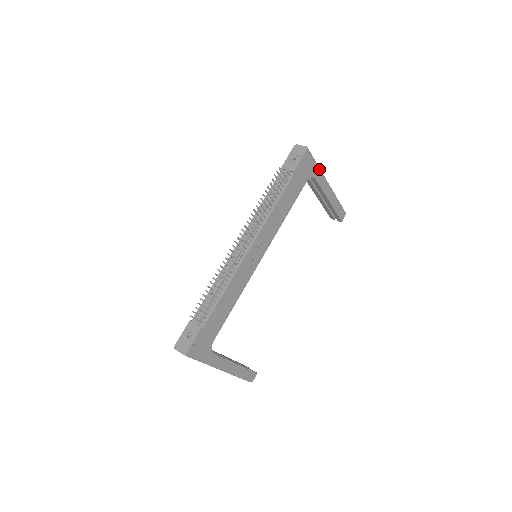
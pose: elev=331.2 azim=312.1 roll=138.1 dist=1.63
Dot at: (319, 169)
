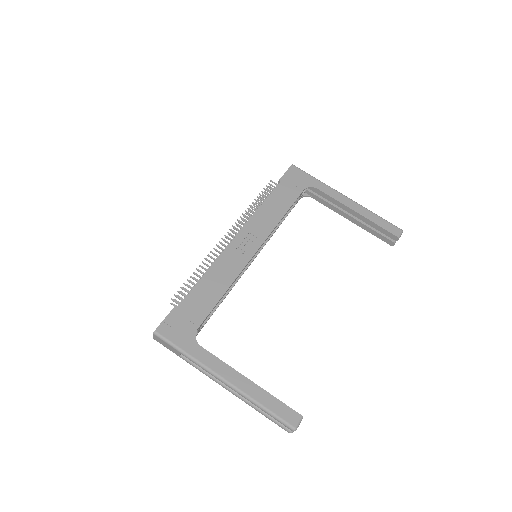
Dot at: (320, 182)
